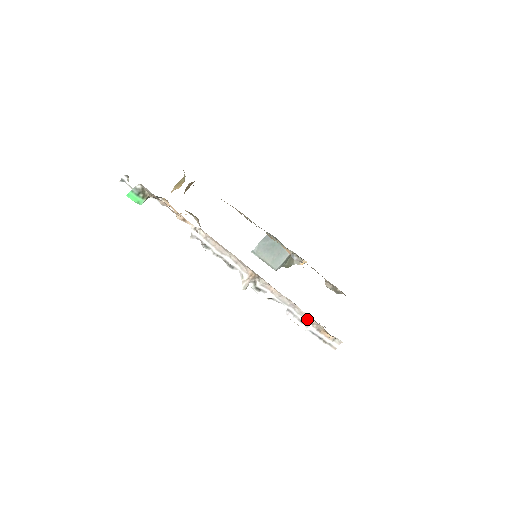
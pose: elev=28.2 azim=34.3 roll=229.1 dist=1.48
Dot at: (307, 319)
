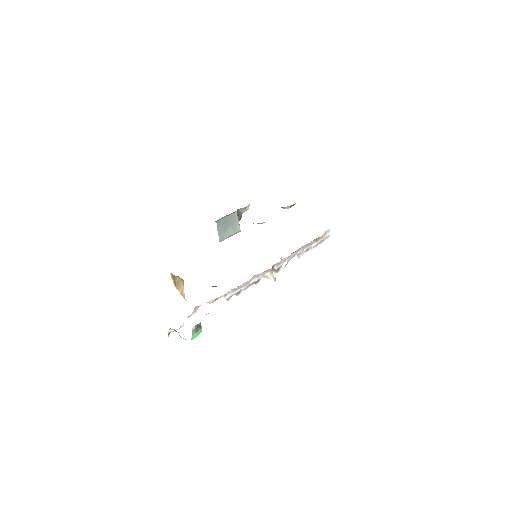
Dot at: (308, 245)
